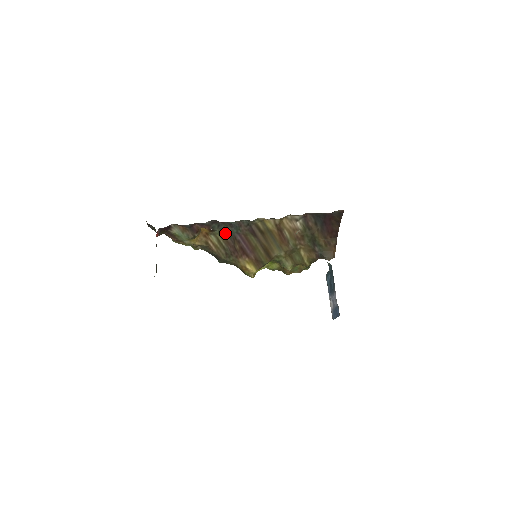
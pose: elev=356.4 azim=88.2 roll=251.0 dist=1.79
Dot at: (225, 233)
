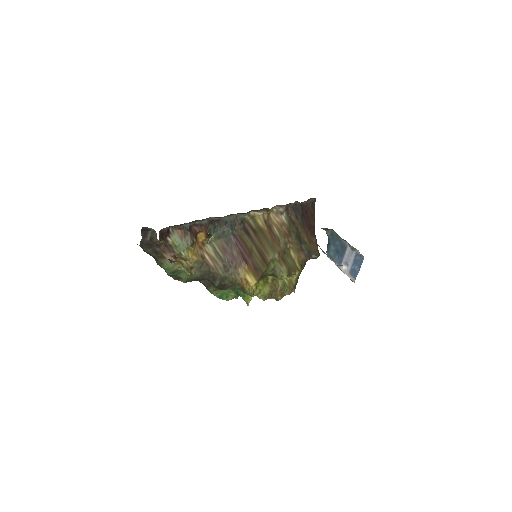
Dot at: (221, 238)
